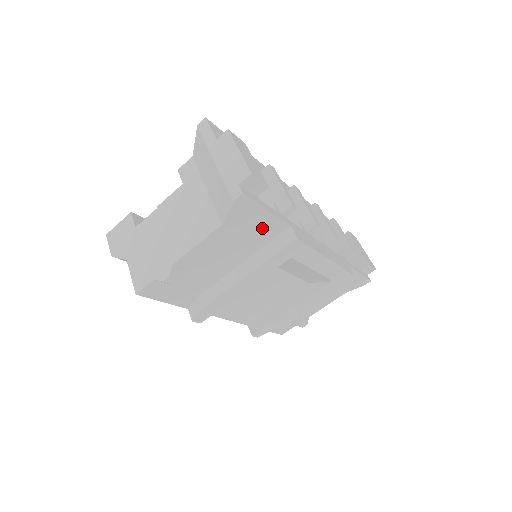
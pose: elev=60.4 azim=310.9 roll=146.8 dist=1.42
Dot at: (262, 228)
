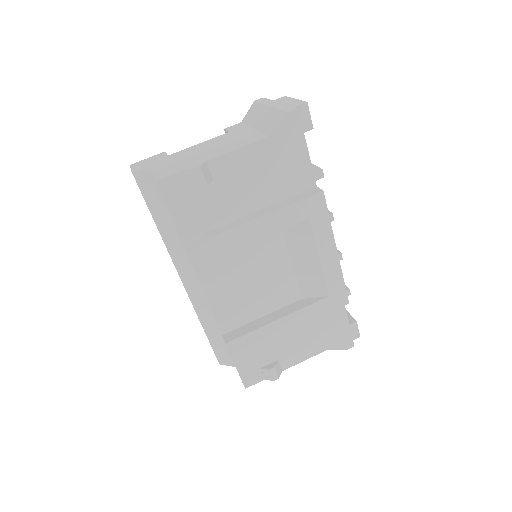
Dot at: (295, 170)
